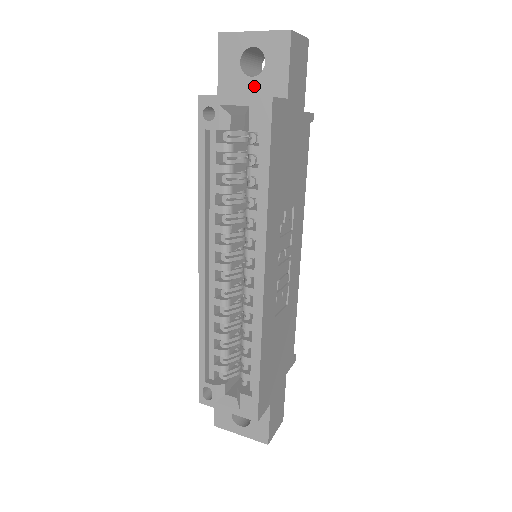
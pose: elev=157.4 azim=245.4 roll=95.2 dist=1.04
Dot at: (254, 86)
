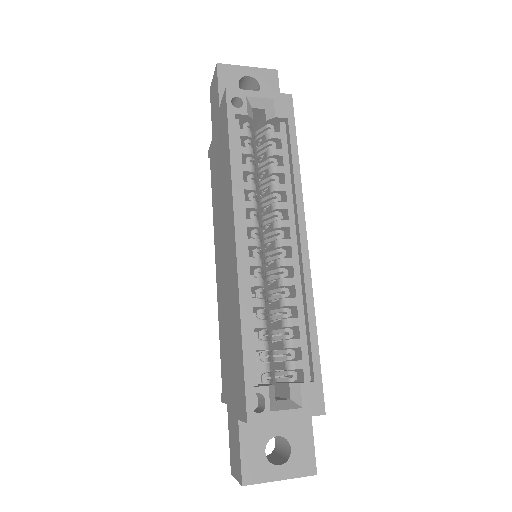
Dot at: occluded
